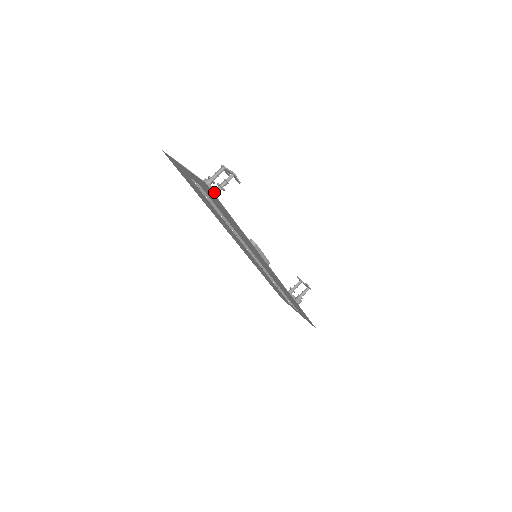
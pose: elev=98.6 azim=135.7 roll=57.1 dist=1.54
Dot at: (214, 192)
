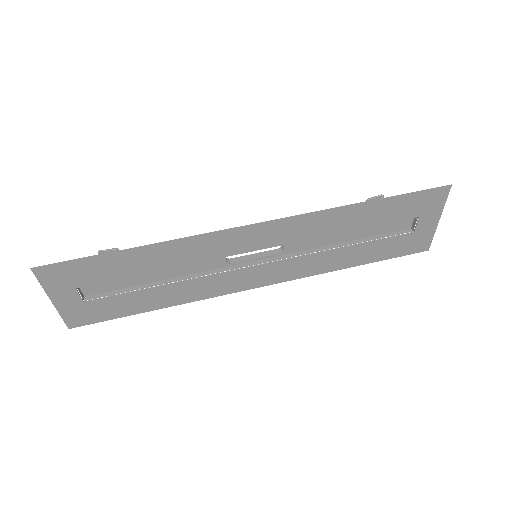
Dot at: occluded
